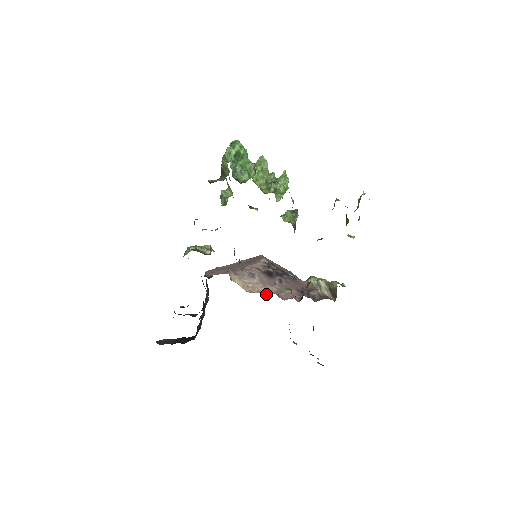
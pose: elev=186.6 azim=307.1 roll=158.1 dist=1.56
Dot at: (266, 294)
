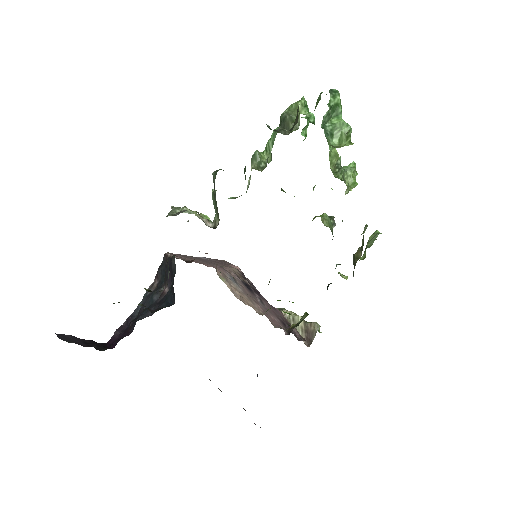
Dot at: (256, 311)
